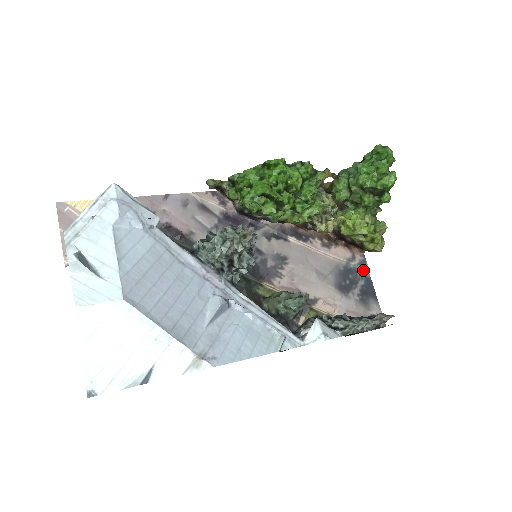
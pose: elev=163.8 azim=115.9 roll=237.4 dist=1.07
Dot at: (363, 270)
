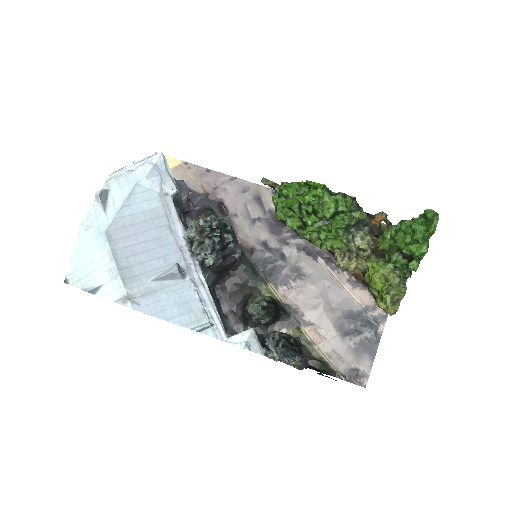
Dot at: (378, 325)
